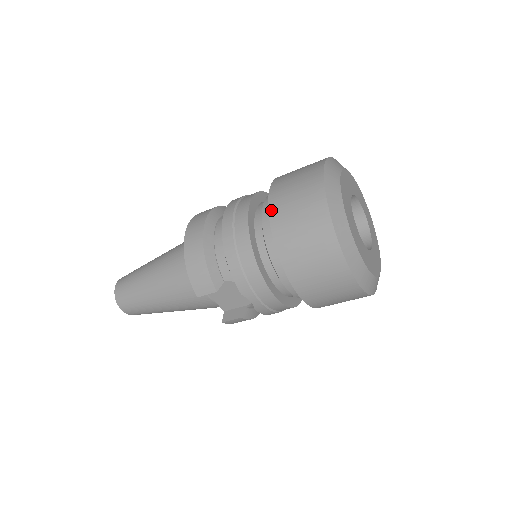
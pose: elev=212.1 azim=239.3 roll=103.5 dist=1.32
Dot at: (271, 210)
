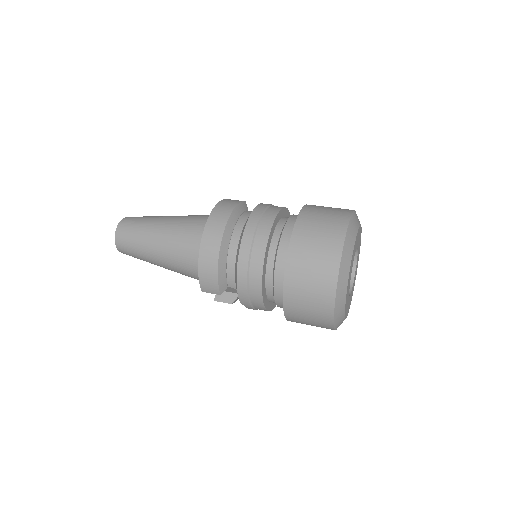
Dot at: (288, 264)
